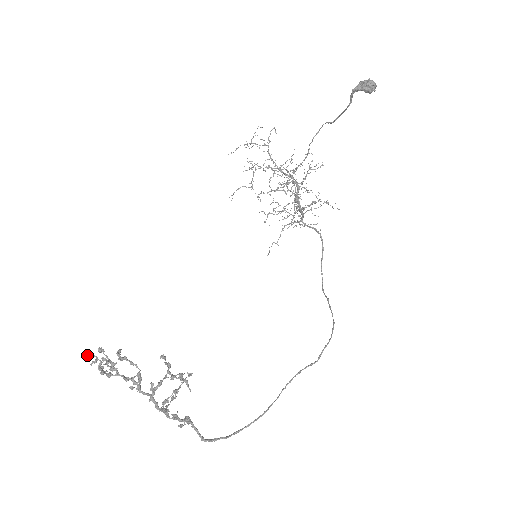
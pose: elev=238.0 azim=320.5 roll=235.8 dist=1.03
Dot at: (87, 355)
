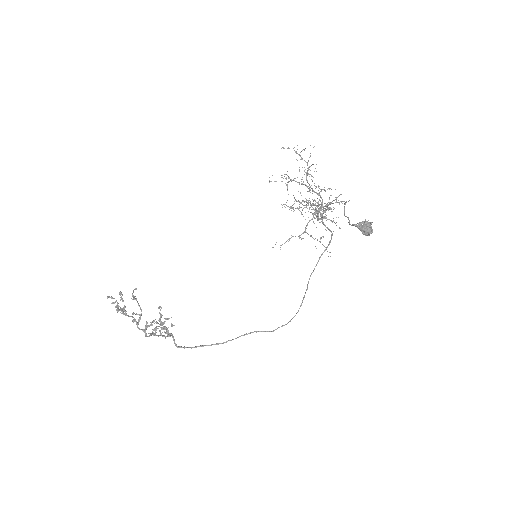
Dot at: (110, 297)
